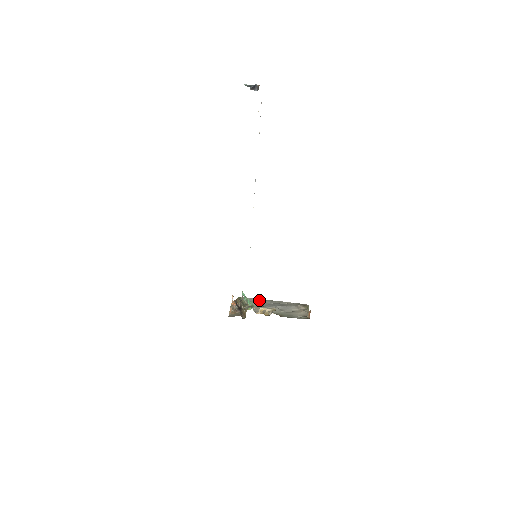
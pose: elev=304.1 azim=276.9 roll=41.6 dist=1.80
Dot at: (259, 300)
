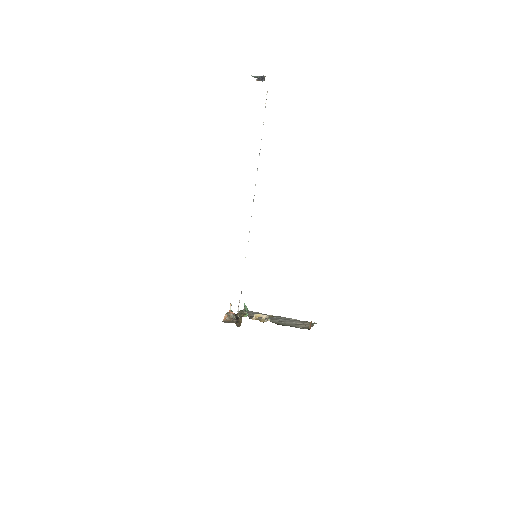
Dot at: occluded
